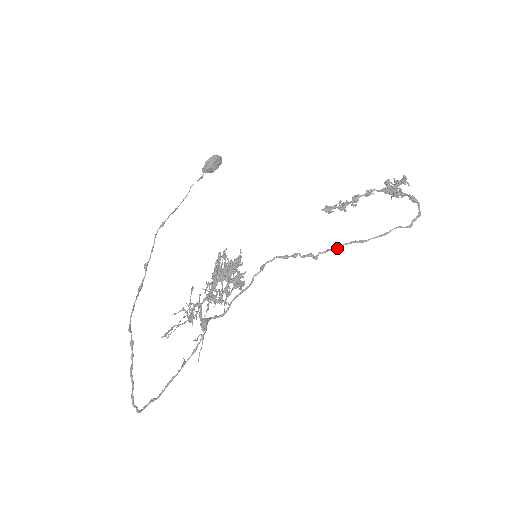
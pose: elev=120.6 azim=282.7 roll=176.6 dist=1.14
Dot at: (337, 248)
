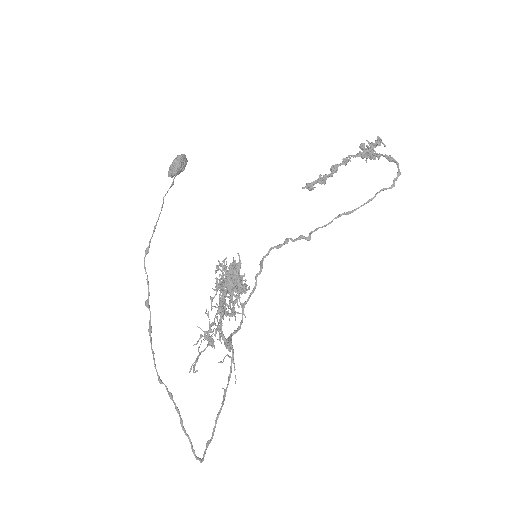
Dot at: (328, 224)
